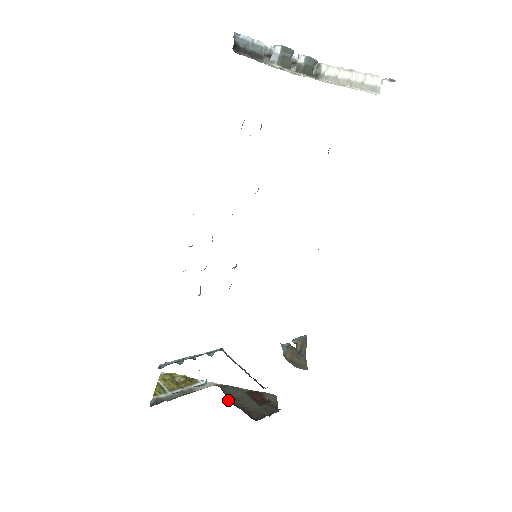
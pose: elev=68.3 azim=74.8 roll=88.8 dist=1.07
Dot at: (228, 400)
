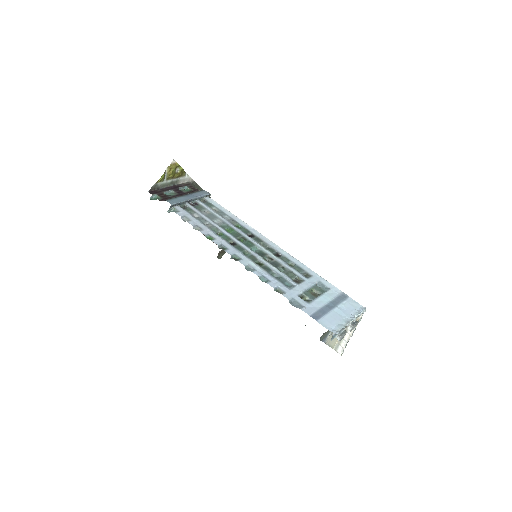
Dot at: occluded
